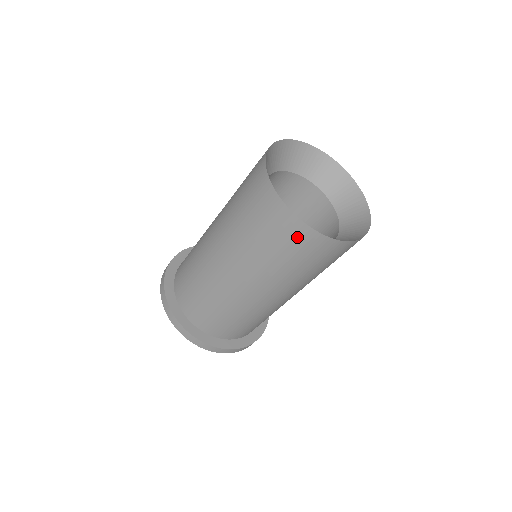
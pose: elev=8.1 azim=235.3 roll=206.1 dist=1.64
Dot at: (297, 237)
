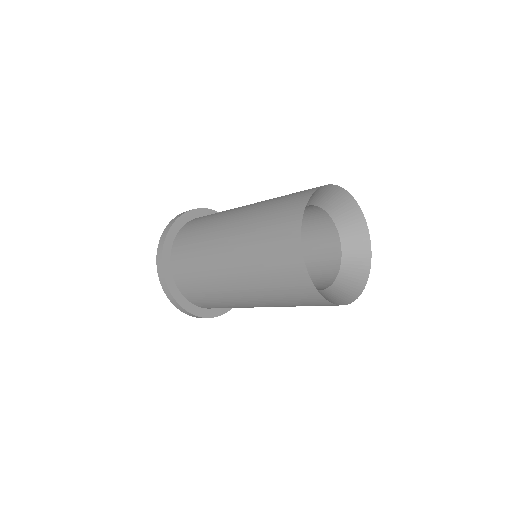
Dot at: (317, 303)
